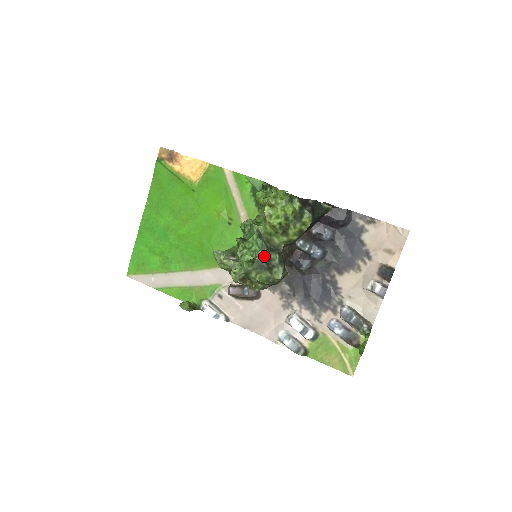
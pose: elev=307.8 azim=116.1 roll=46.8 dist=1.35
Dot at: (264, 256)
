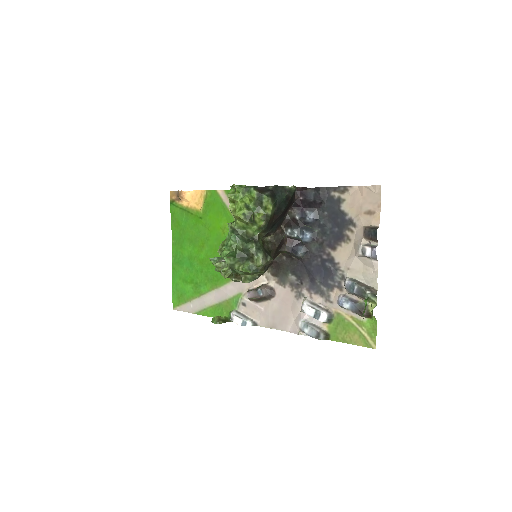
Dot at: (241, 248)
